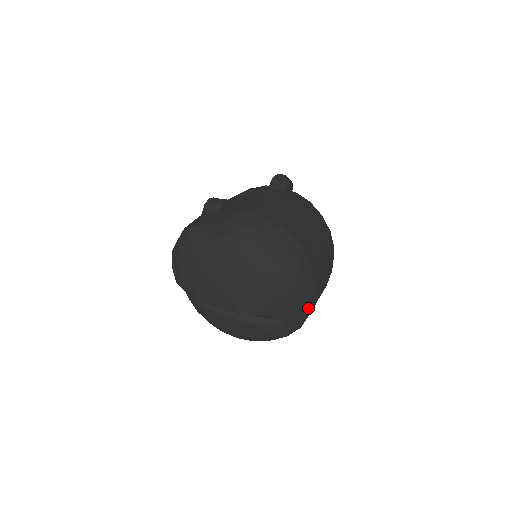
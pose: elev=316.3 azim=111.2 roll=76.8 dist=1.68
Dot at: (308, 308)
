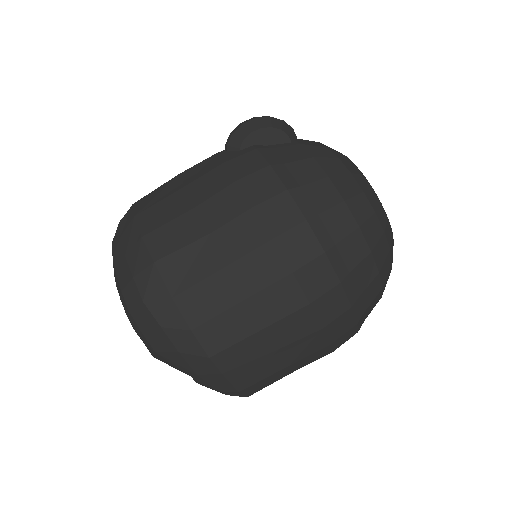
Dot at: (203, 366)
